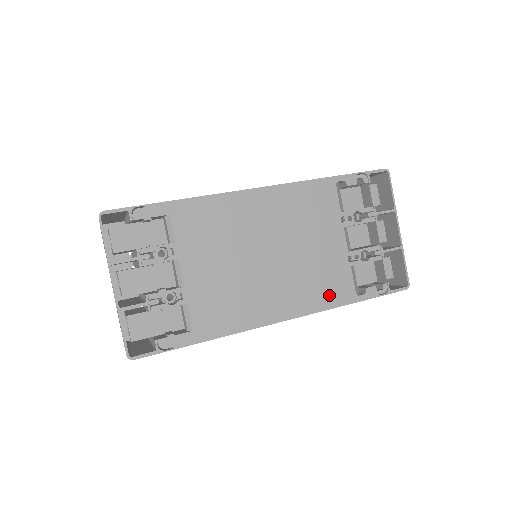
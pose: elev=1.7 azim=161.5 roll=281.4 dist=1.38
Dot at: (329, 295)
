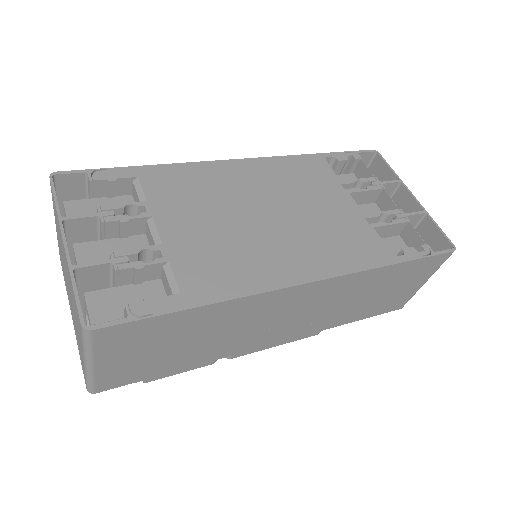
Dot at: (358, 255)
